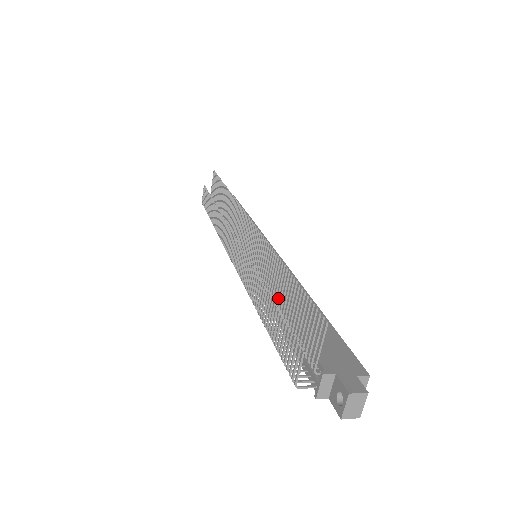
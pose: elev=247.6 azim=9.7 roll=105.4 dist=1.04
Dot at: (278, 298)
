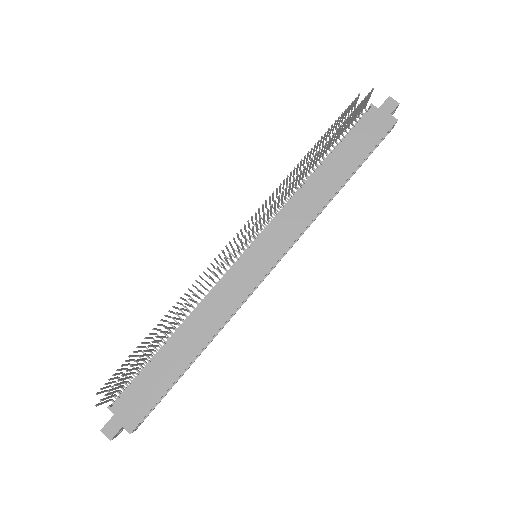
Dot at: (167, 333)
